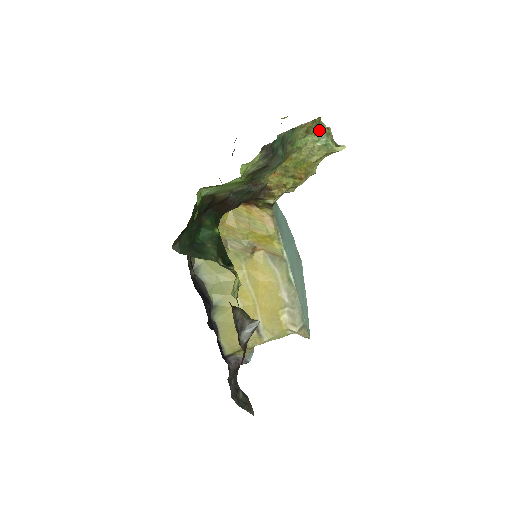
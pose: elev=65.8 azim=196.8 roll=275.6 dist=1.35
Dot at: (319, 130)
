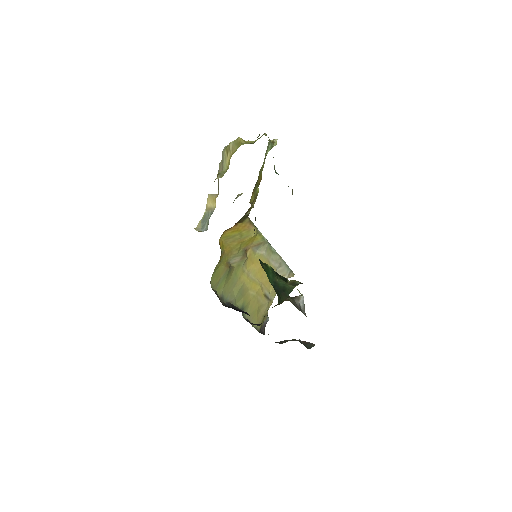
Dot at: (268, 142)
